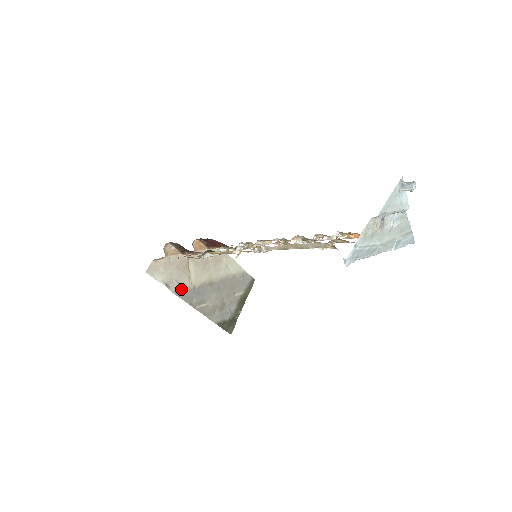
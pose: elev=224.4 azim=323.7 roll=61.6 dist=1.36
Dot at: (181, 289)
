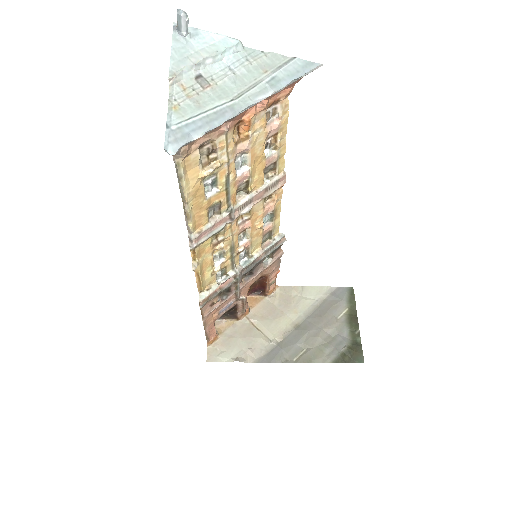
Dot at: (261, 354)
